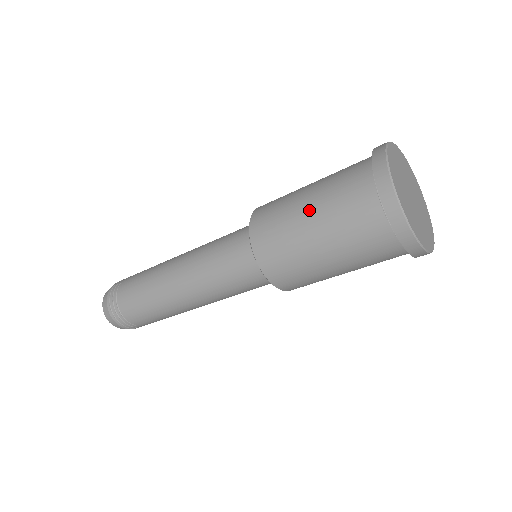
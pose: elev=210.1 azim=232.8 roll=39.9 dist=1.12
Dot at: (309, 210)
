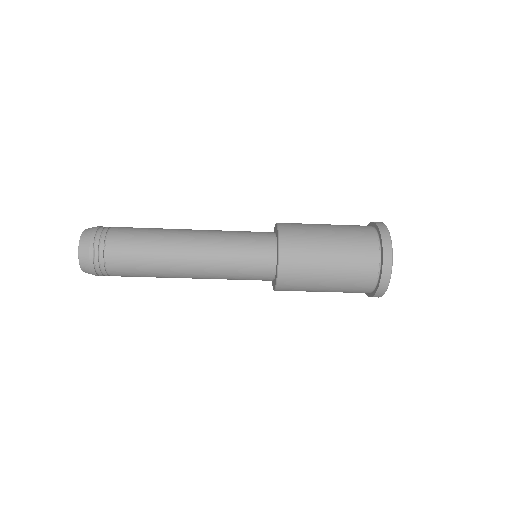
Dot at: (332, 258)
